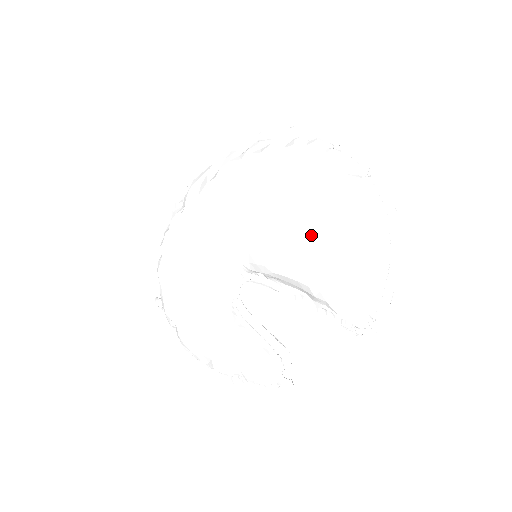
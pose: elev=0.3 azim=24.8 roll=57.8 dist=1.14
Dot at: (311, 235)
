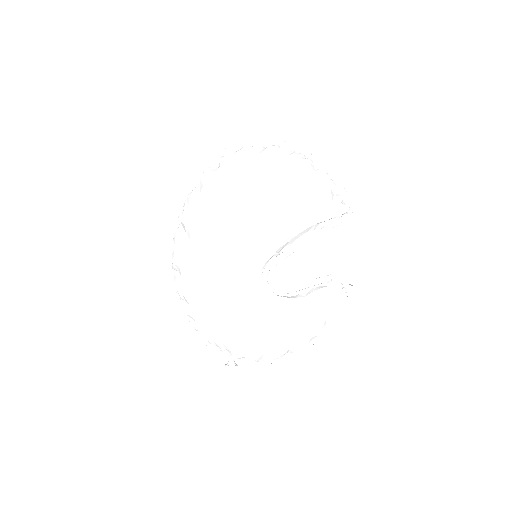
Dot at: (284, 194)
